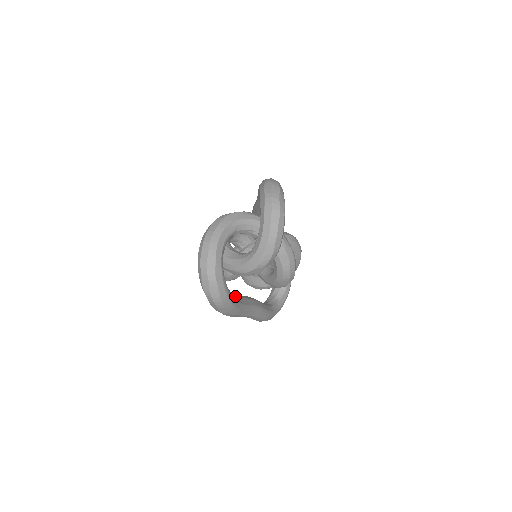
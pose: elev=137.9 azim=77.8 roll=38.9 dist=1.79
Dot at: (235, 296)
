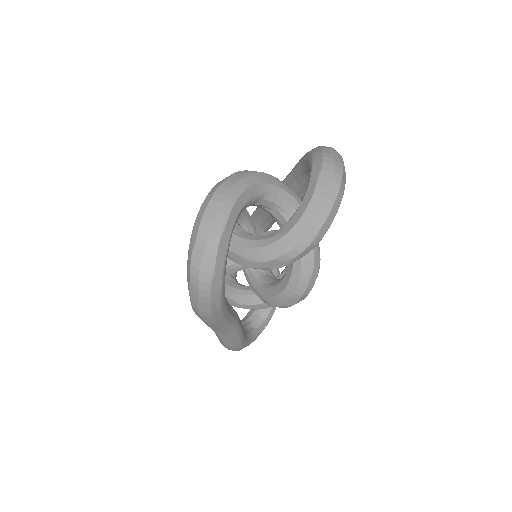
Dot at: occluded
